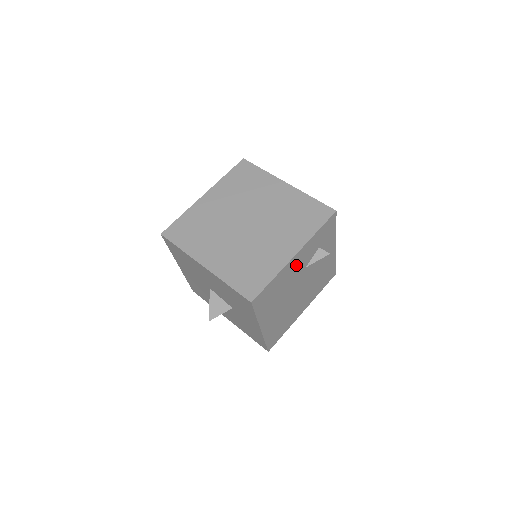
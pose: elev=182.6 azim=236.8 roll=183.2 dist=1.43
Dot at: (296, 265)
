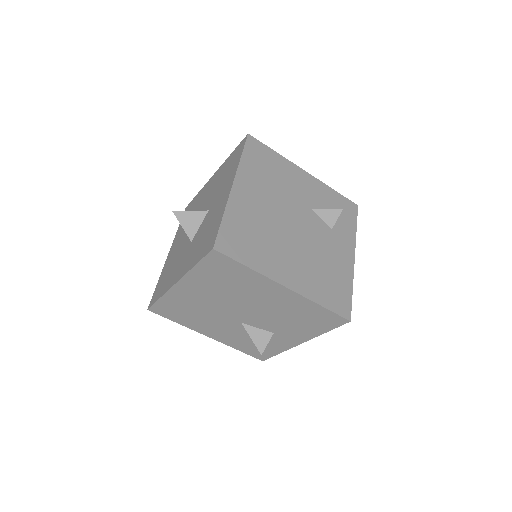
Dot at: (302, 185)
